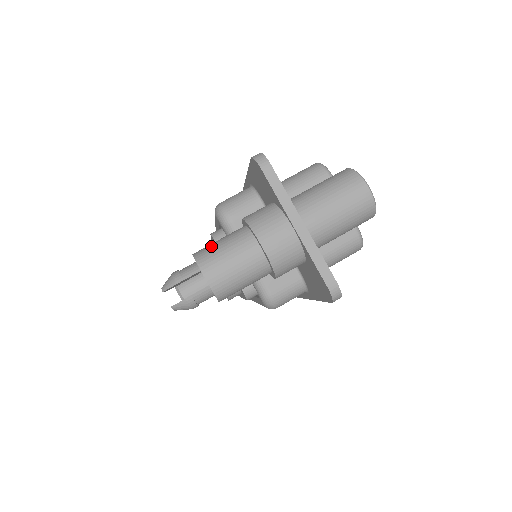
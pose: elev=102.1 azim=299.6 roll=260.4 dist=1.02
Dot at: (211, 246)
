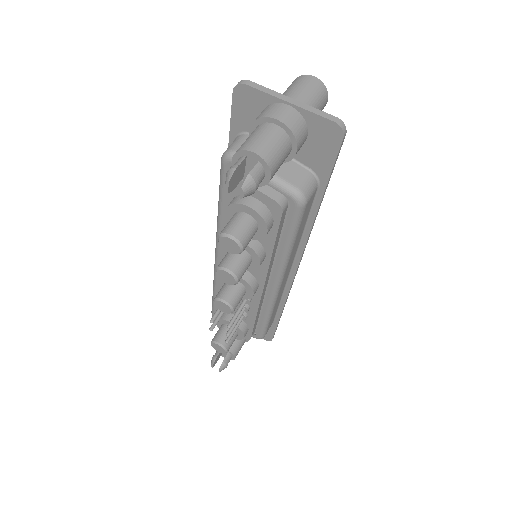
Dot at: (242, 144)
